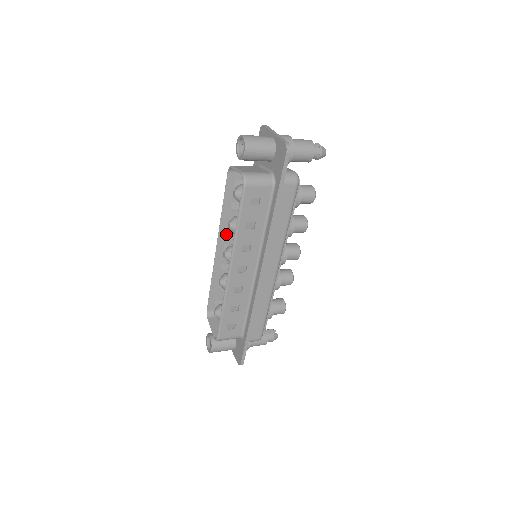
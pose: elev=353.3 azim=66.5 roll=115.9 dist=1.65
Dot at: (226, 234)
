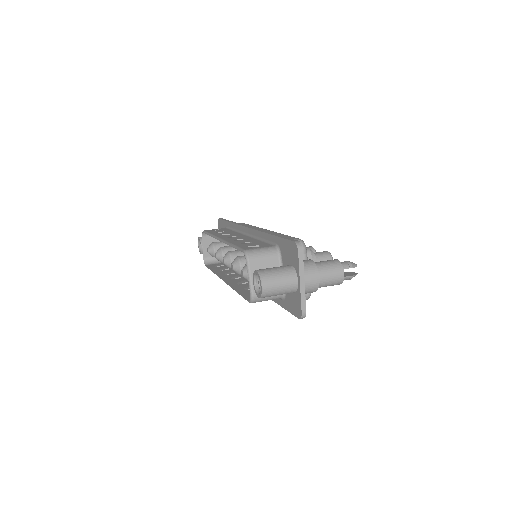
Dot at: occluded
